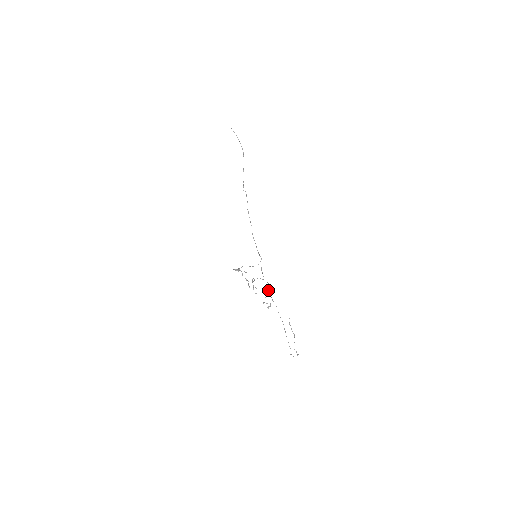
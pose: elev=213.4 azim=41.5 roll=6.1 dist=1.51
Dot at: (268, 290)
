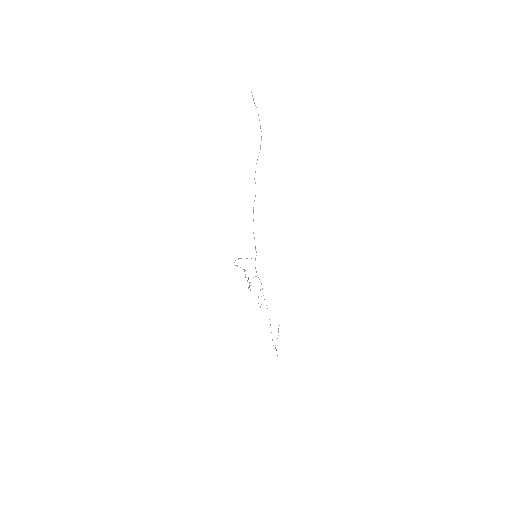
Dot at: occluded
